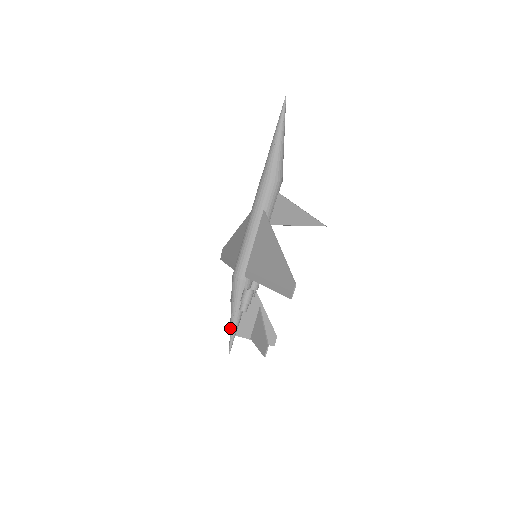
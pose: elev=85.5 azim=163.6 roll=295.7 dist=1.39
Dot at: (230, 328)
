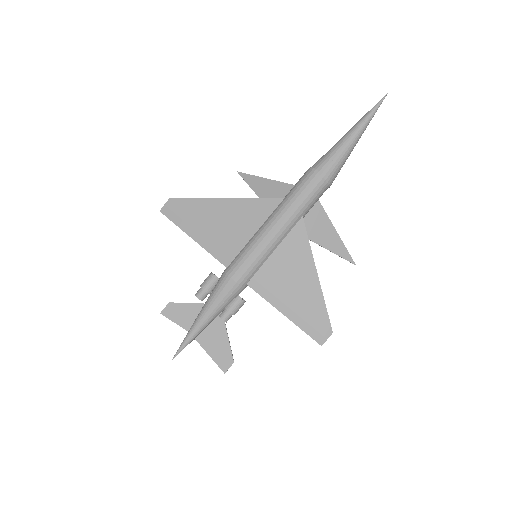
Dot at: (192, 333)
